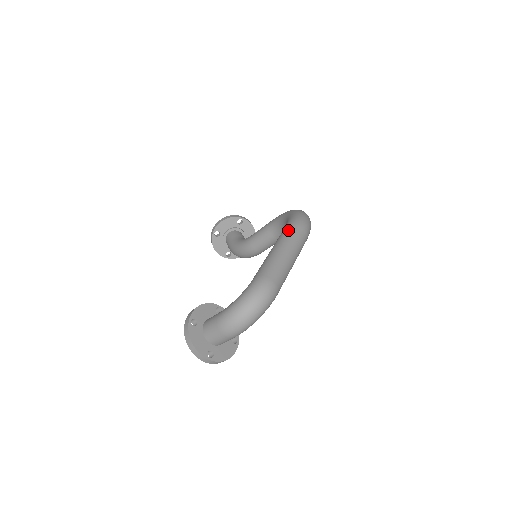
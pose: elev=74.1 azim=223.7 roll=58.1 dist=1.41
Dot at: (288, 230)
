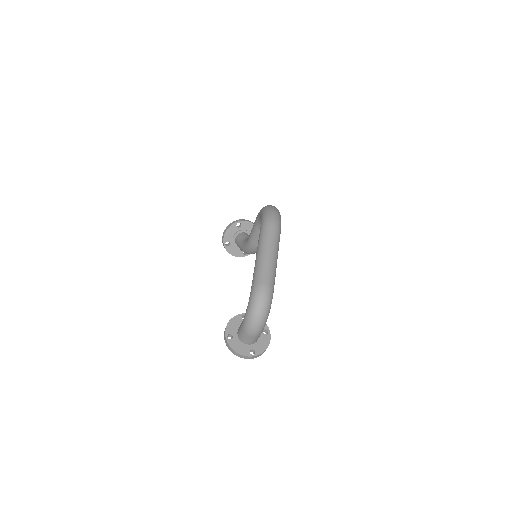
Dot at: (261, 233)
